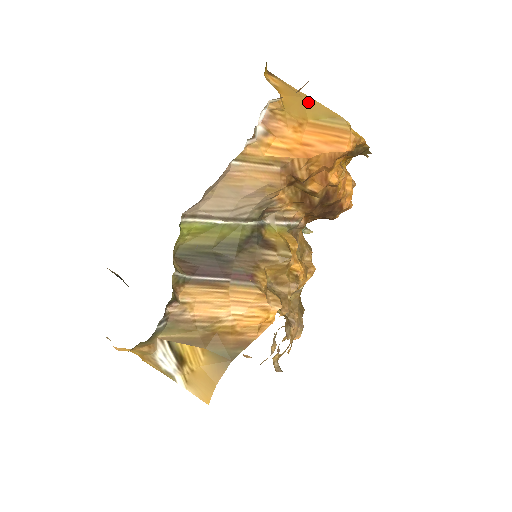
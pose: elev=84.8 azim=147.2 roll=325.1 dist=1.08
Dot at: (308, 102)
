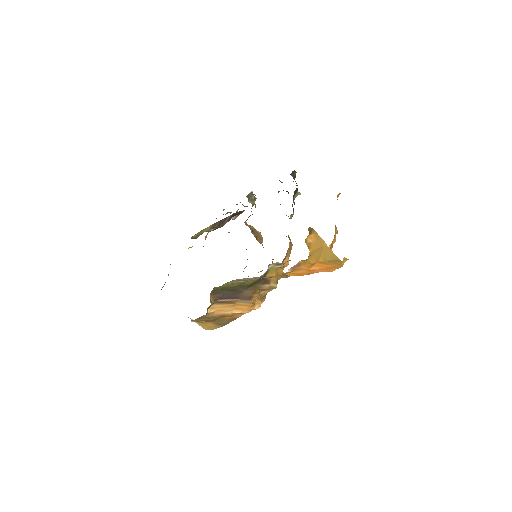
Dot at: (325, 250)
